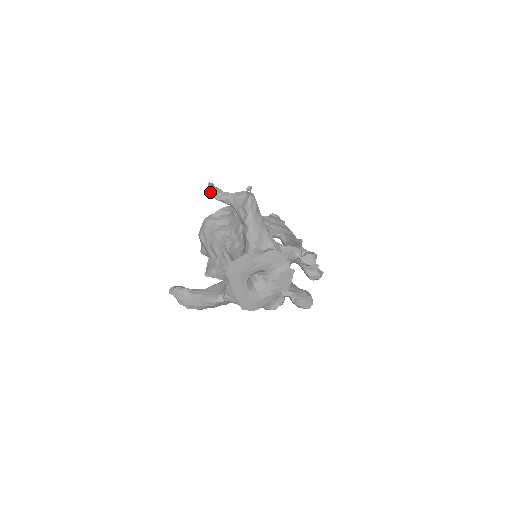
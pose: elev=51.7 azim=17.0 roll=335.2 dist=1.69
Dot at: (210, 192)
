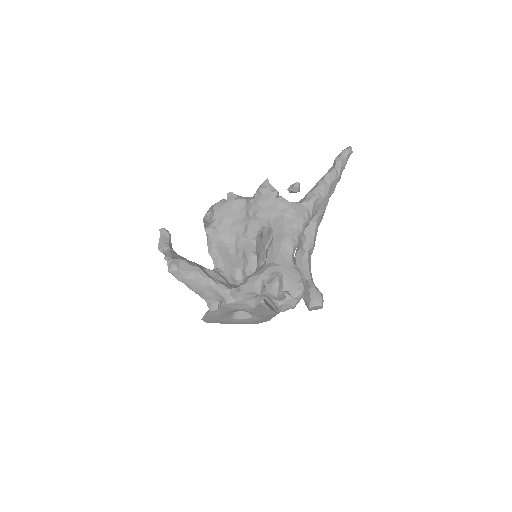
Dot at: occluded
